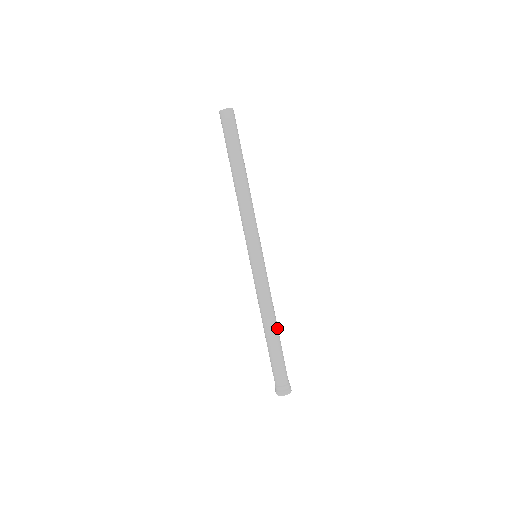
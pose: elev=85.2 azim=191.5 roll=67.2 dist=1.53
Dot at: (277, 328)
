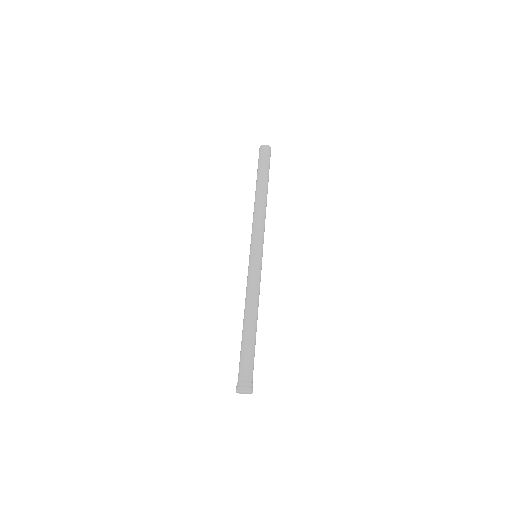
Dot at: (254, 322)
